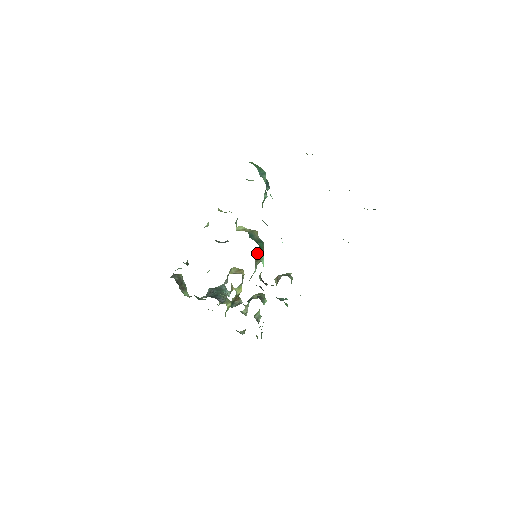
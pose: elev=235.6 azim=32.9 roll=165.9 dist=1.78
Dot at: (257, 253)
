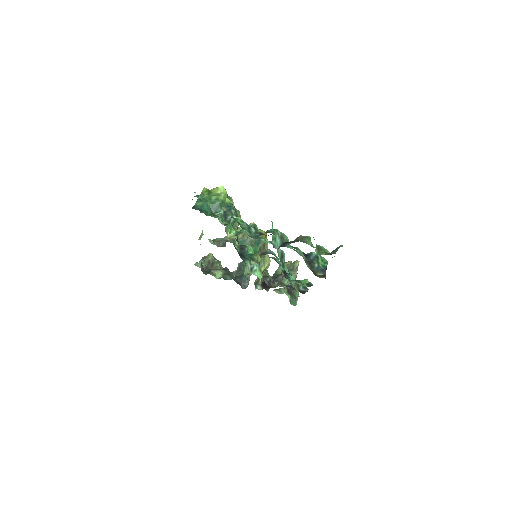
Dot at: (245, 272)
